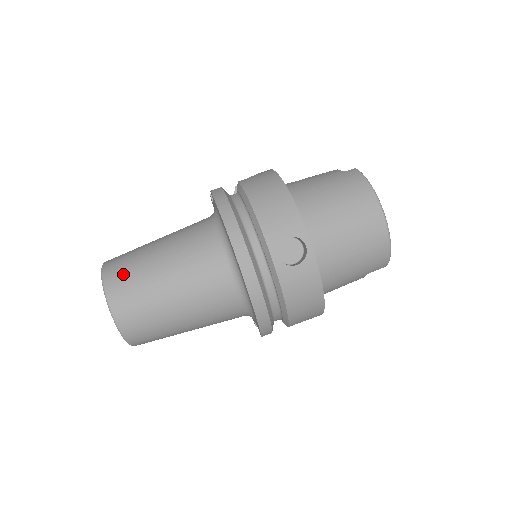
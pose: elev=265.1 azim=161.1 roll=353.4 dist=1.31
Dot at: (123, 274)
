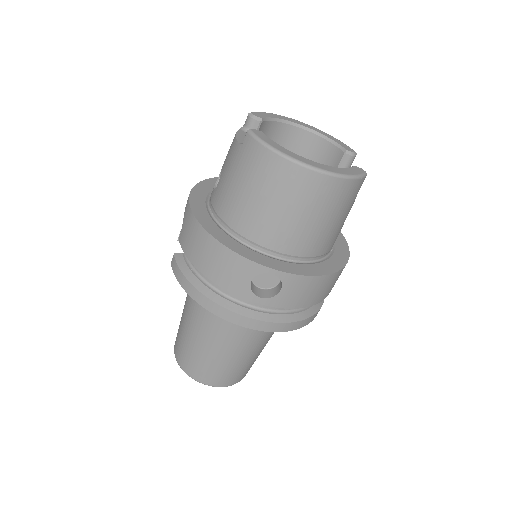
Dot at: (189, 361)
